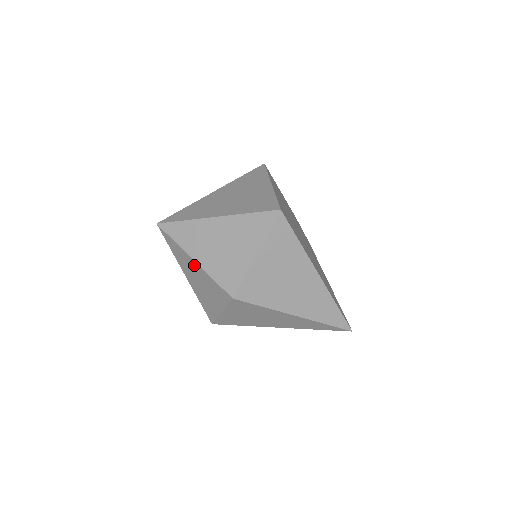
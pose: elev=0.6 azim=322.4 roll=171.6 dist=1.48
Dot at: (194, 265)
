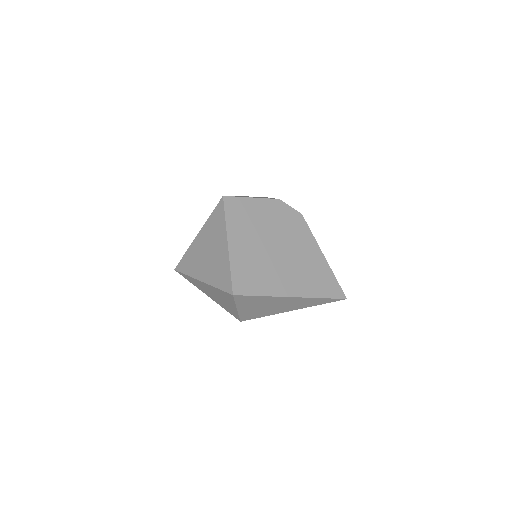
Dot at: occluded
